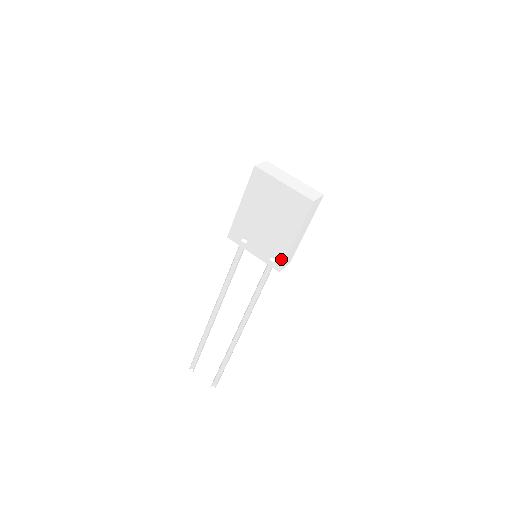
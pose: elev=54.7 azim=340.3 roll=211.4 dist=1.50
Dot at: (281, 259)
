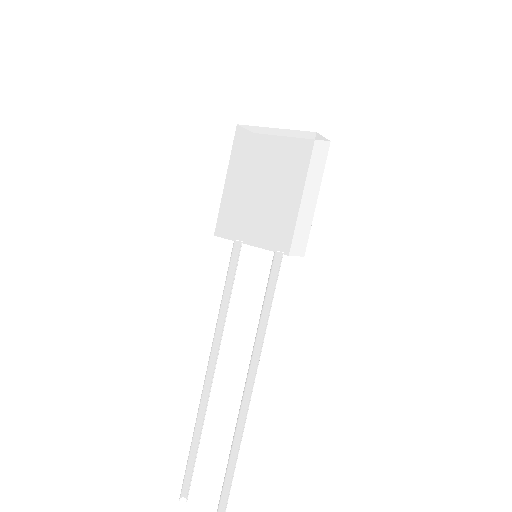
Dot at: (288, 234)
